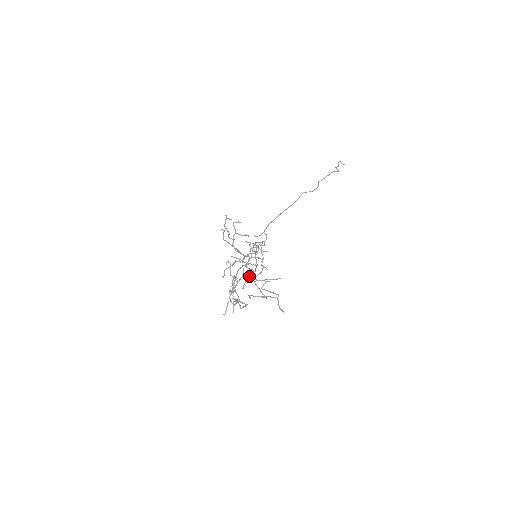
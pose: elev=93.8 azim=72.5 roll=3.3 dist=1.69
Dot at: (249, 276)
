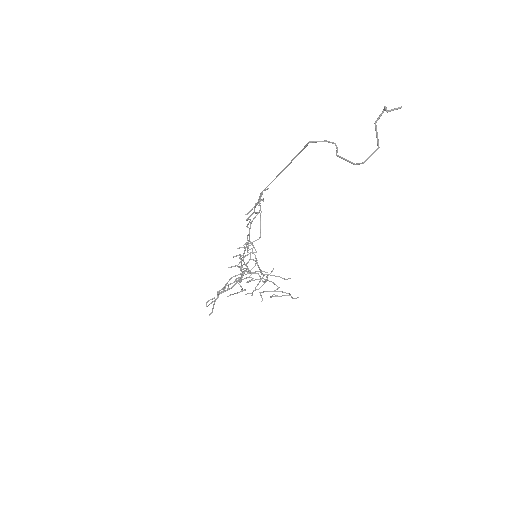
Dot at: occluded
